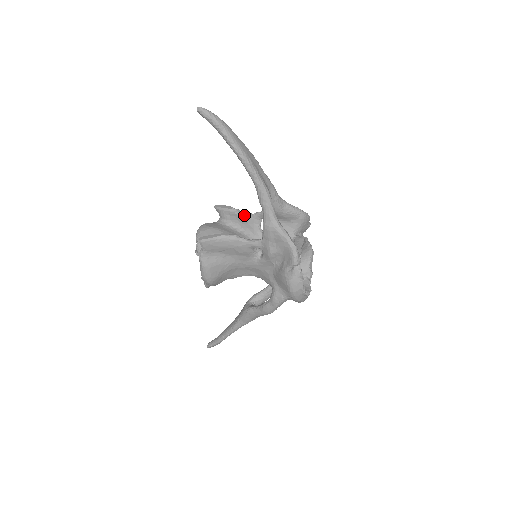
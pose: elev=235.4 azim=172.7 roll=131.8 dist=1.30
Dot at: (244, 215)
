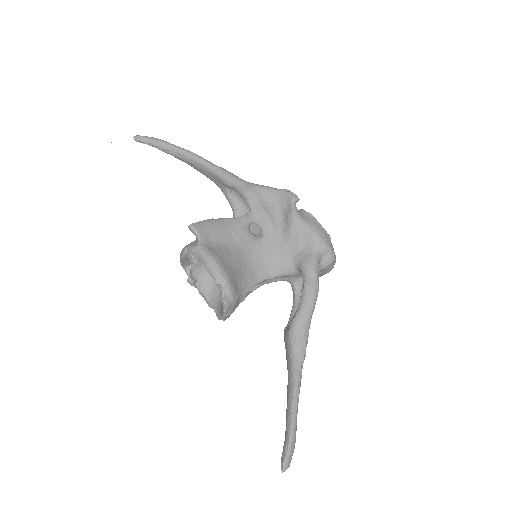
Dot at: occluded
